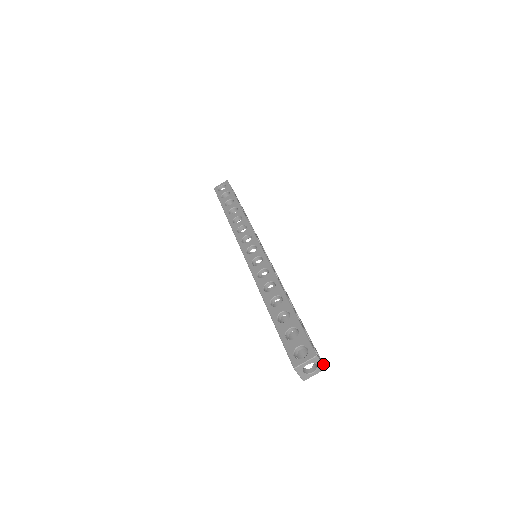
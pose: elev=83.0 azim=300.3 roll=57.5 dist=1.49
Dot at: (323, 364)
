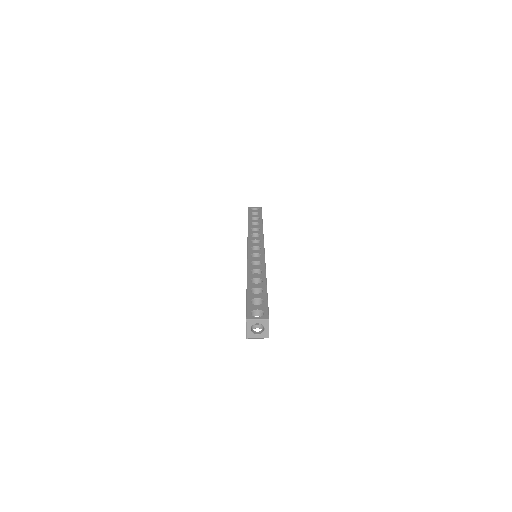
Dot at: occluded
